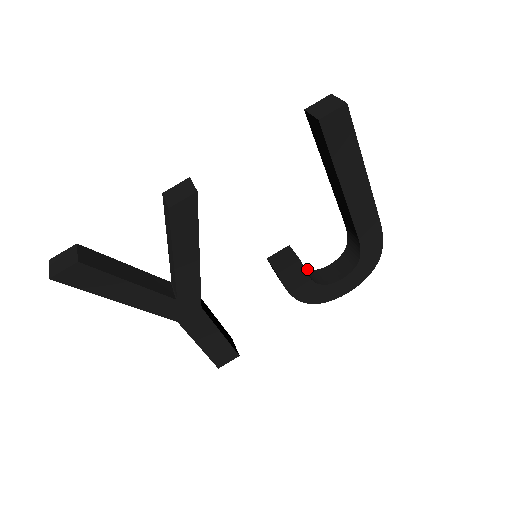
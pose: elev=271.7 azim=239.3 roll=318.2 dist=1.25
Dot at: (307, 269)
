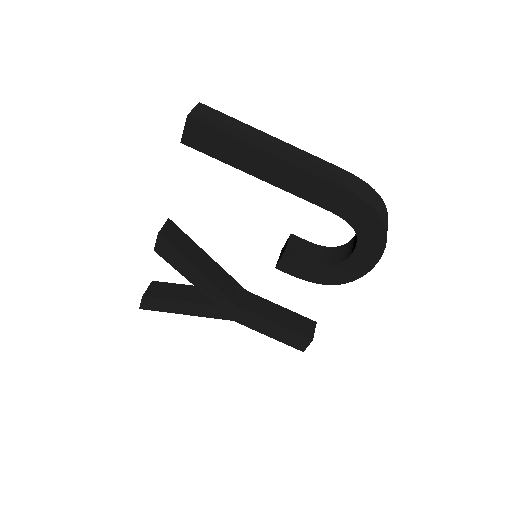
Dot at: (331, 247)
